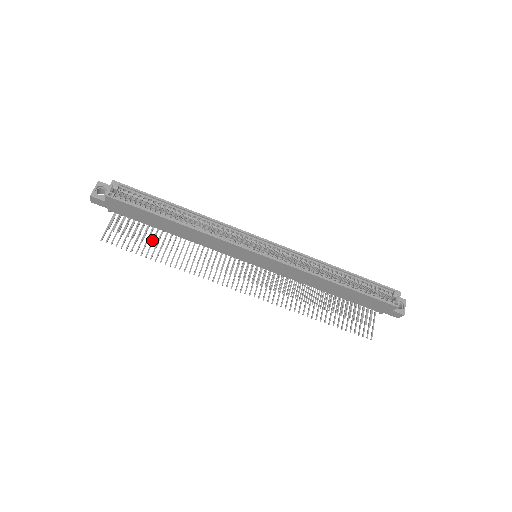
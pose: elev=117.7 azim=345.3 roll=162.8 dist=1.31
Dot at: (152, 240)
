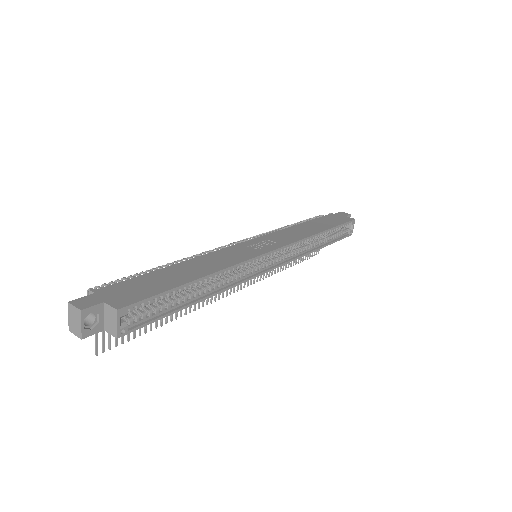
Dot at: occluded
